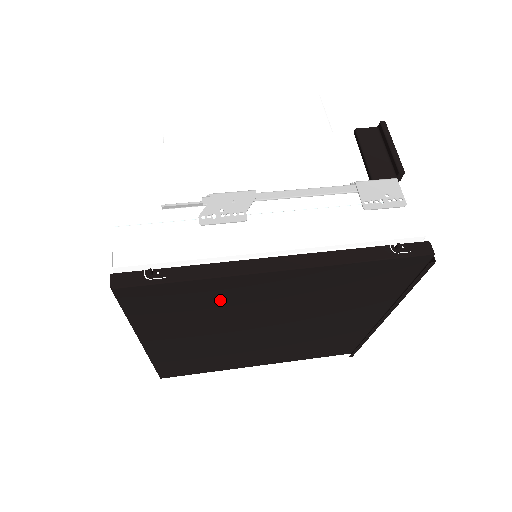
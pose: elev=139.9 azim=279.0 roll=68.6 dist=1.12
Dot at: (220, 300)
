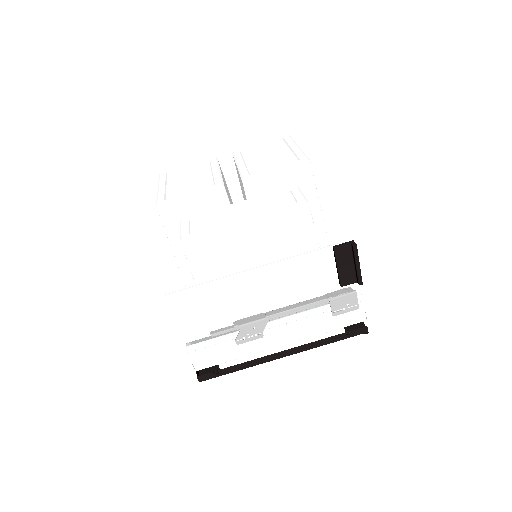
Dot at: occluded
